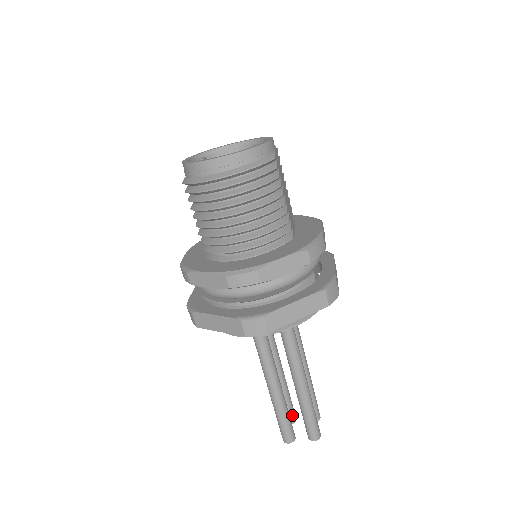
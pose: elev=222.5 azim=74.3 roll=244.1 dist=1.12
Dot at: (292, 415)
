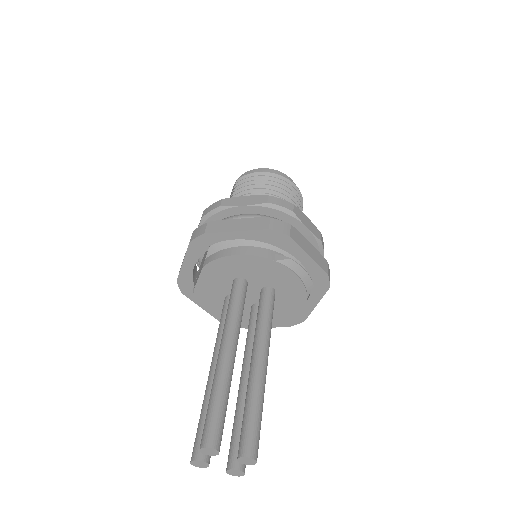
Dot at: occluded
